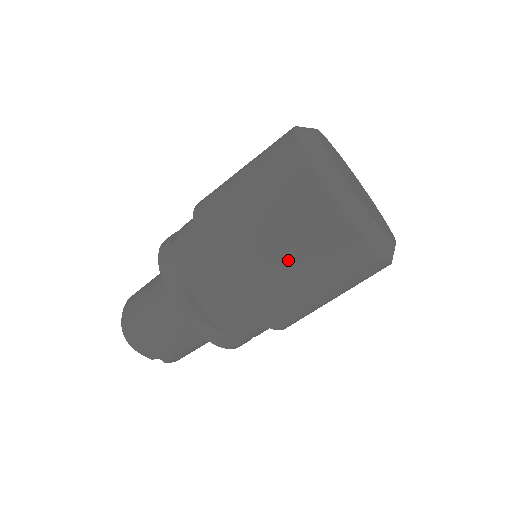
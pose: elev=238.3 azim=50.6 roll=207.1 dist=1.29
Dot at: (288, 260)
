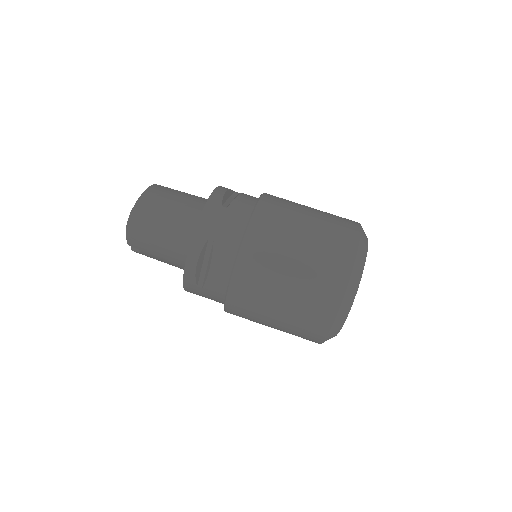
Dot at: (282, 303)
